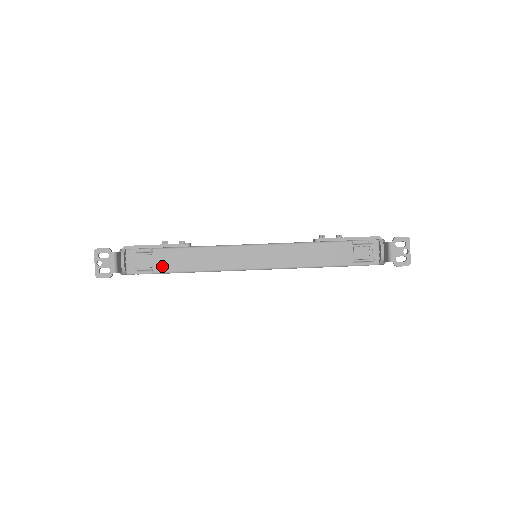
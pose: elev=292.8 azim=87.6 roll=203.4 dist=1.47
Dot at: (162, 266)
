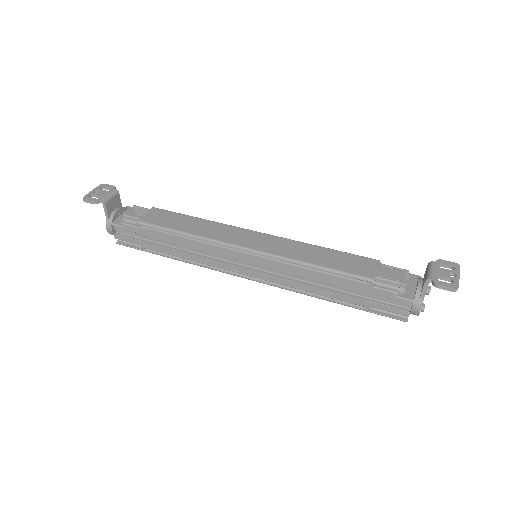
Dot at: (151, 219)
